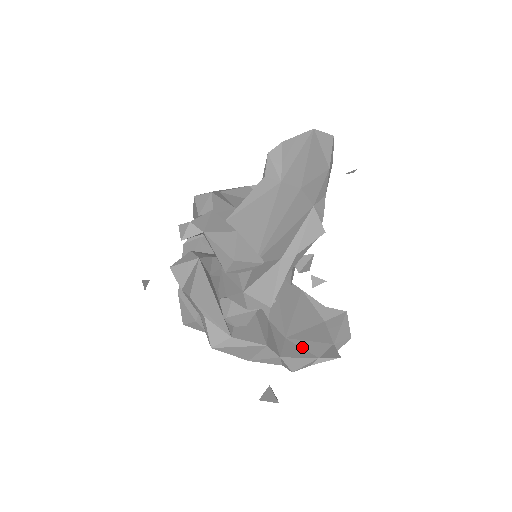
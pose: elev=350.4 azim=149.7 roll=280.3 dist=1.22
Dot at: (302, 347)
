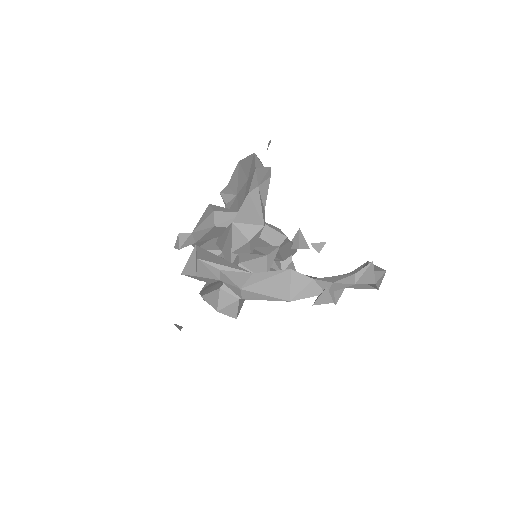
Dot at: occluded
